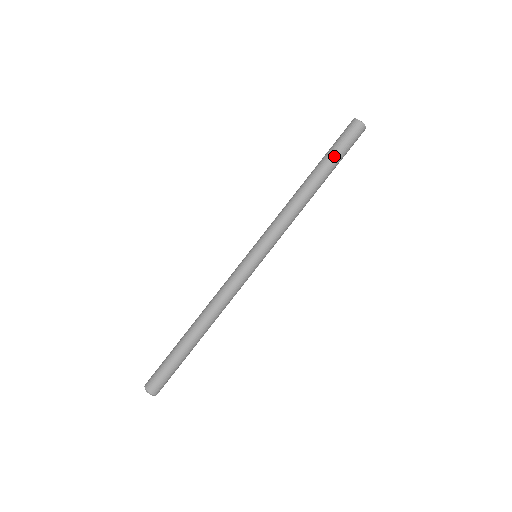
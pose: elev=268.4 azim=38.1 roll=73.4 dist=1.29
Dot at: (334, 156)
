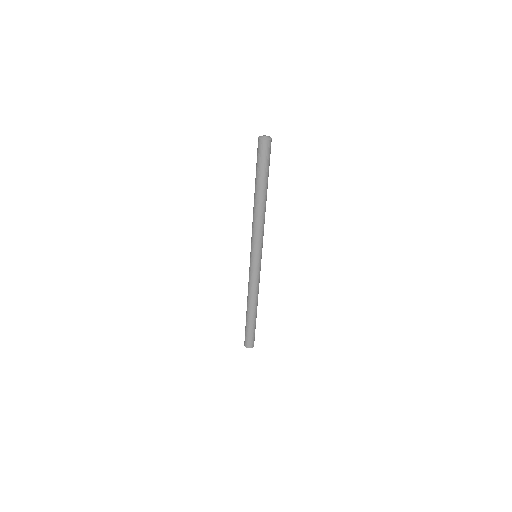
Dot at: (262, 175)
